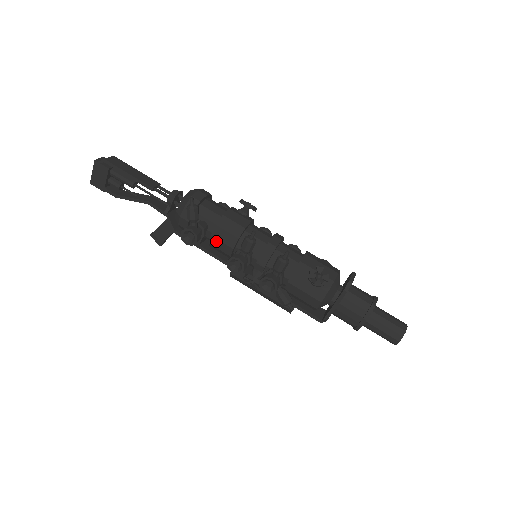
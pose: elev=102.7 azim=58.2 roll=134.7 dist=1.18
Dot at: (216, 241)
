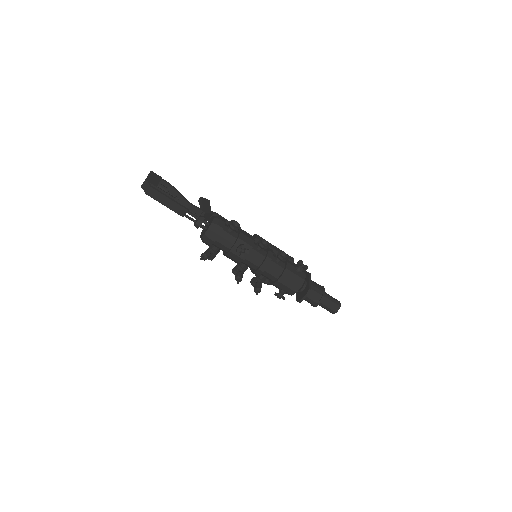
Dot at: occluded
